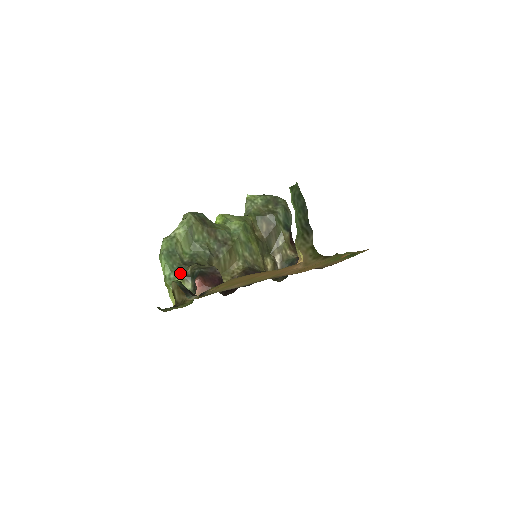
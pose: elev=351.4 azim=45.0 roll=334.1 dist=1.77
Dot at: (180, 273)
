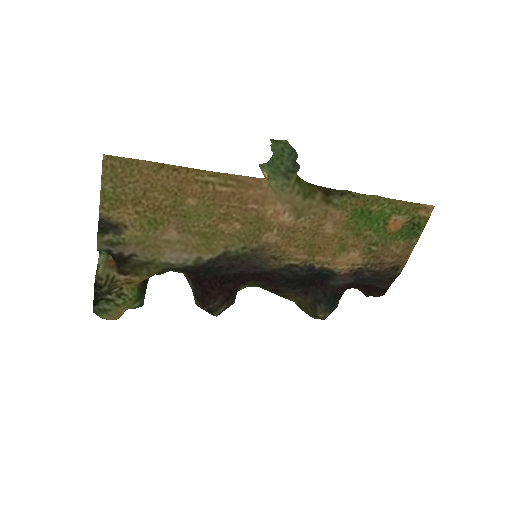
Dot at: occluded
